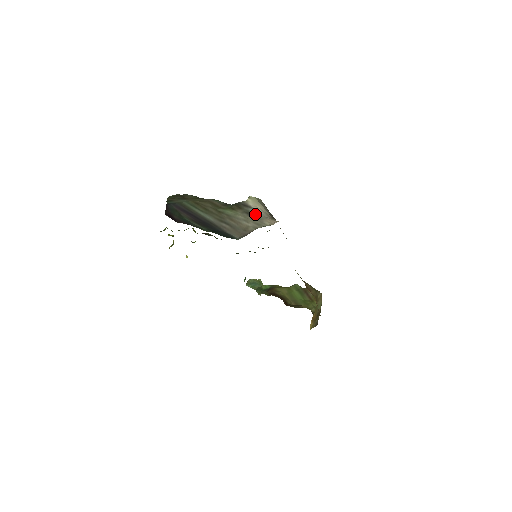
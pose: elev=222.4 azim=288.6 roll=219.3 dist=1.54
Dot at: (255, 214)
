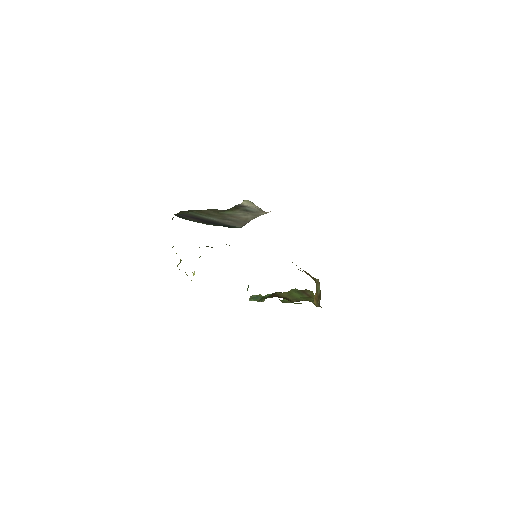
Dot at: (251, 210)
